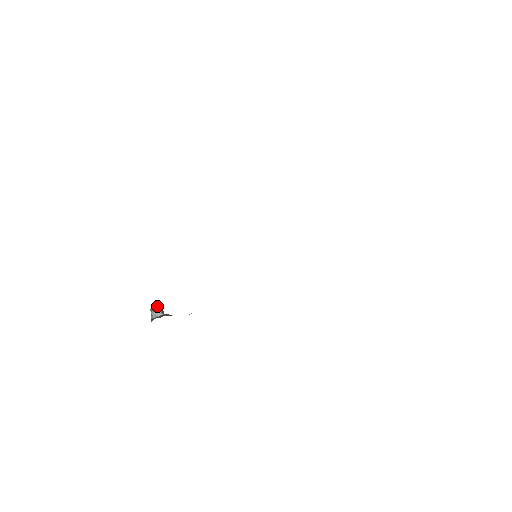
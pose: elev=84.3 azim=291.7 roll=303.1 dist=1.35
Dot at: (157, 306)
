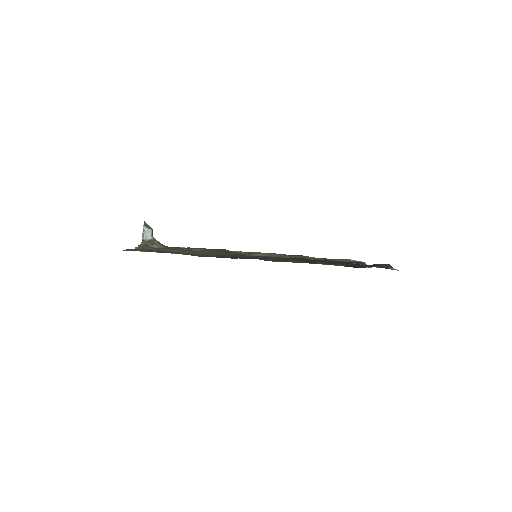
Dot at: occluded
